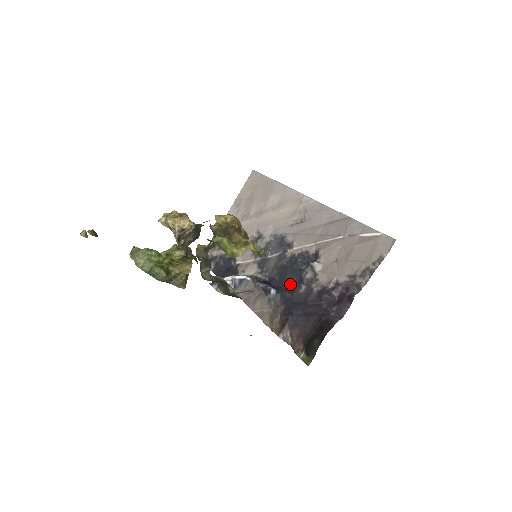
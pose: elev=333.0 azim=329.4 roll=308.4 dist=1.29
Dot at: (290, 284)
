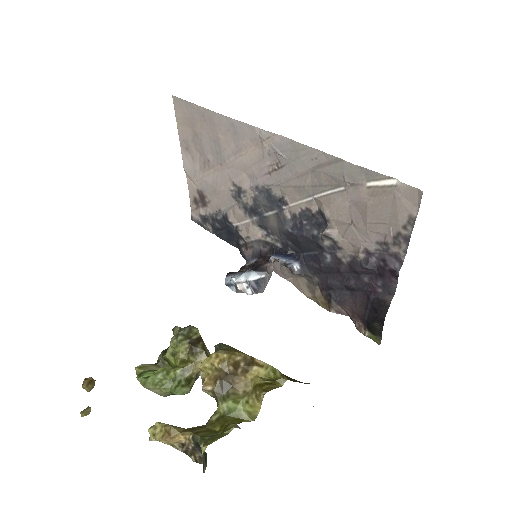
Dot at: (310, 251)
